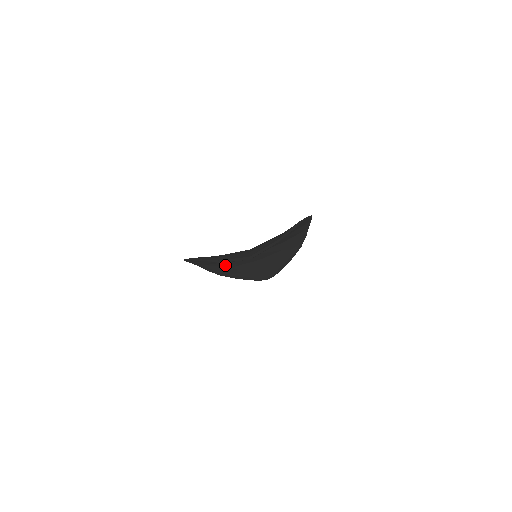
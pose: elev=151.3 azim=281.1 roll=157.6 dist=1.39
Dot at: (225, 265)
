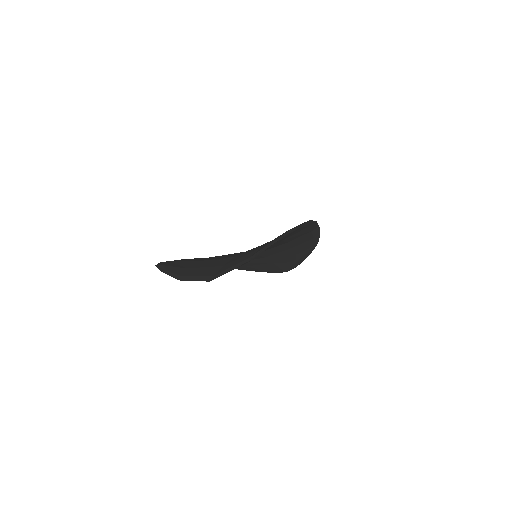
Dot at: occluded
